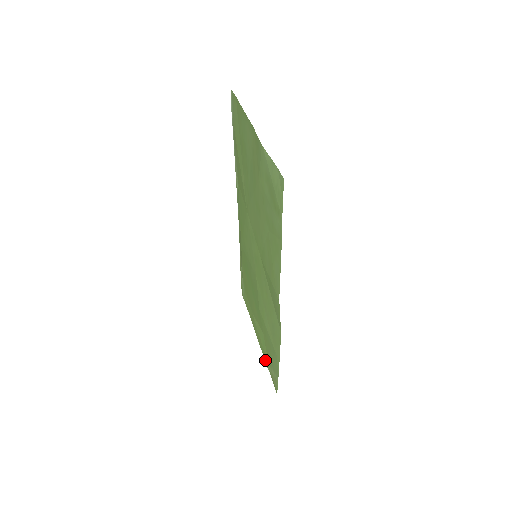
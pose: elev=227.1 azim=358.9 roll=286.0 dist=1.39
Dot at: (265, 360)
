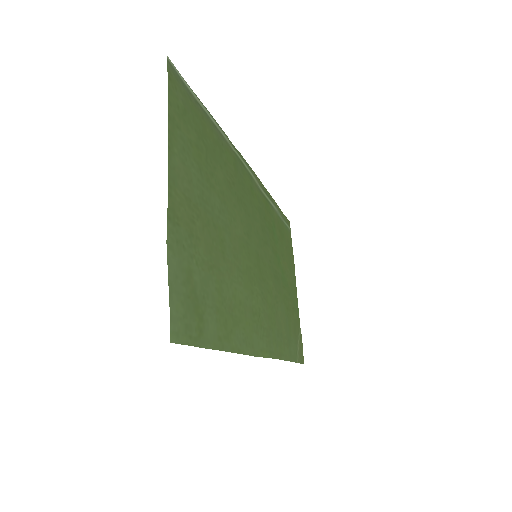
Dot at: (299, 318)
